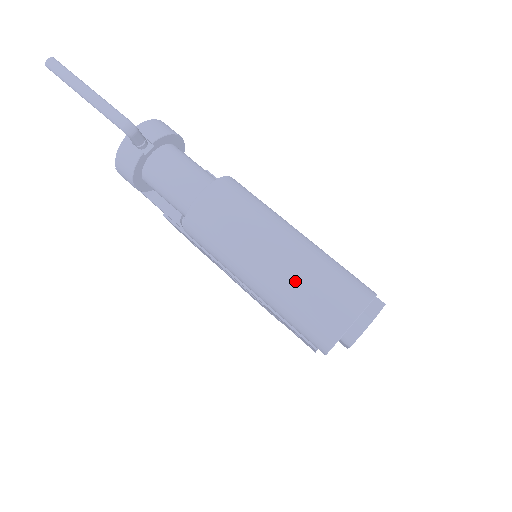
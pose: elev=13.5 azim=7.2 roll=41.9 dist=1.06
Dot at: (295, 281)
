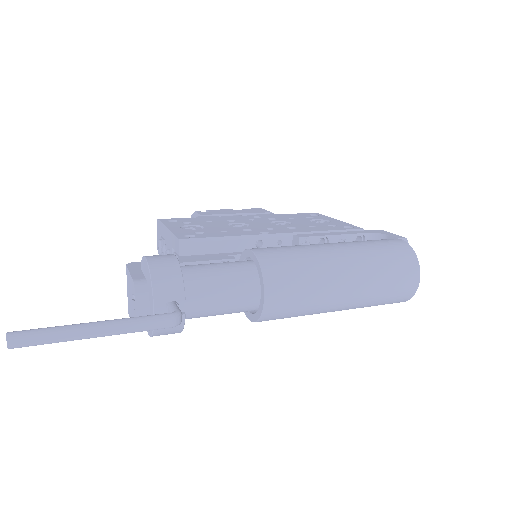
Dot at: (373, 291)
